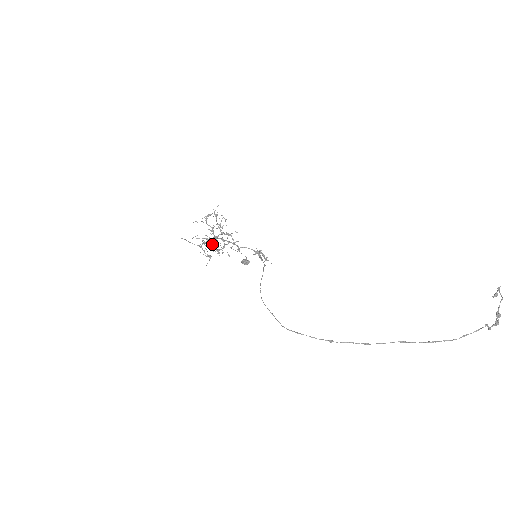
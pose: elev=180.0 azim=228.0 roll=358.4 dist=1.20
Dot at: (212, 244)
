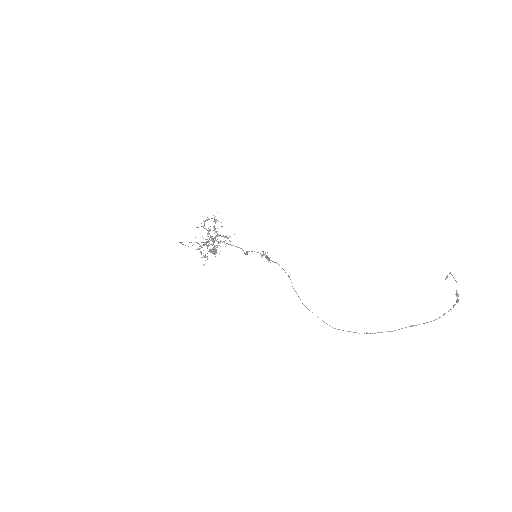
Dot at: occluded
